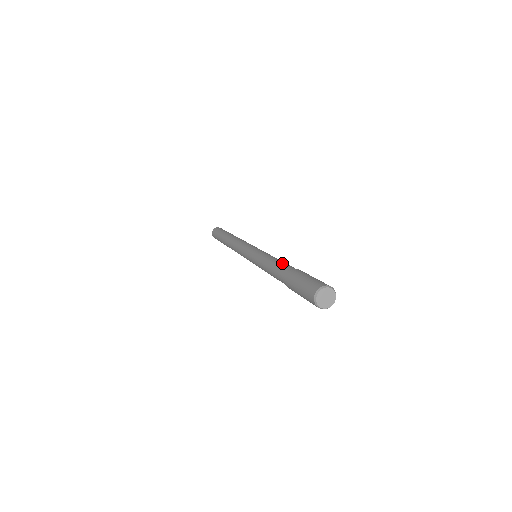
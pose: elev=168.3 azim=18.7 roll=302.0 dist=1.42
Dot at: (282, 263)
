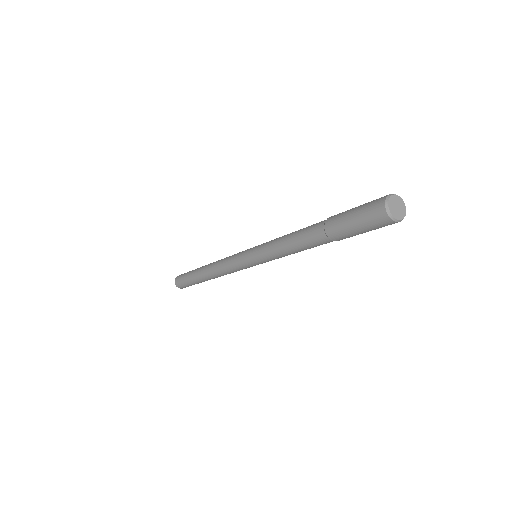
Dot at: (302, 230)
